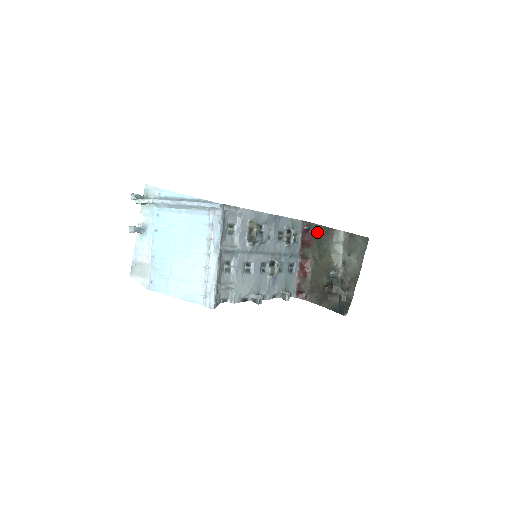
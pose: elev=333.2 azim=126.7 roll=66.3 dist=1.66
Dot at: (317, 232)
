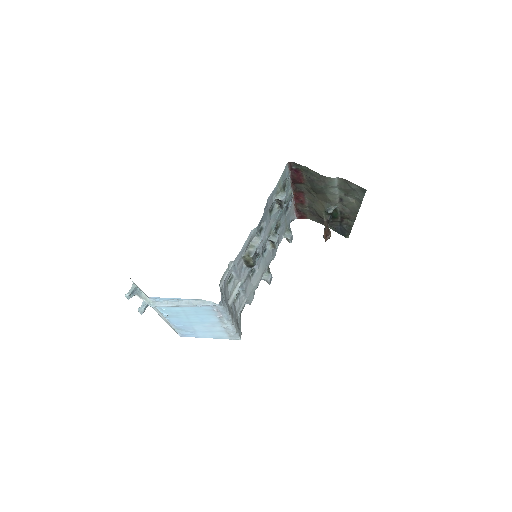
Dot at: (308, 175)
